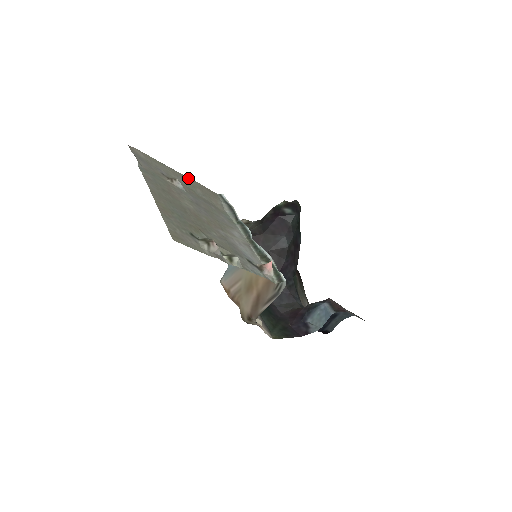
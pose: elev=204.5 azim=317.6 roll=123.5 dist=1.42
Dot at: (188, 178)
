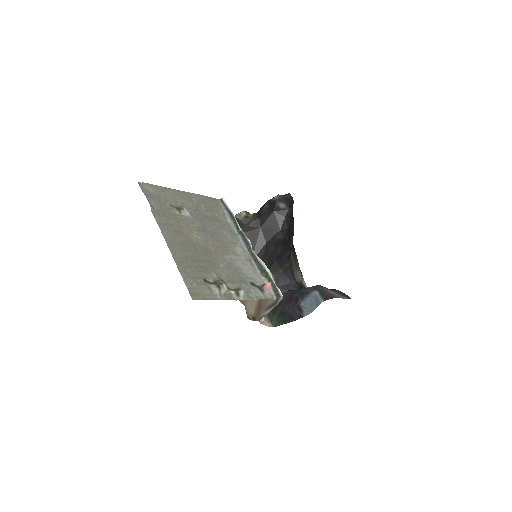
Dot at: (192, 194)
